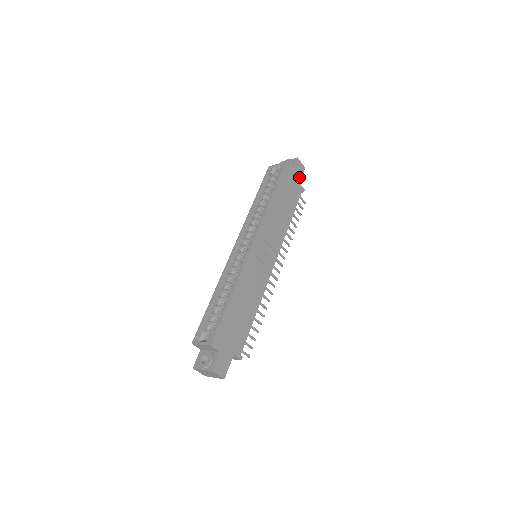
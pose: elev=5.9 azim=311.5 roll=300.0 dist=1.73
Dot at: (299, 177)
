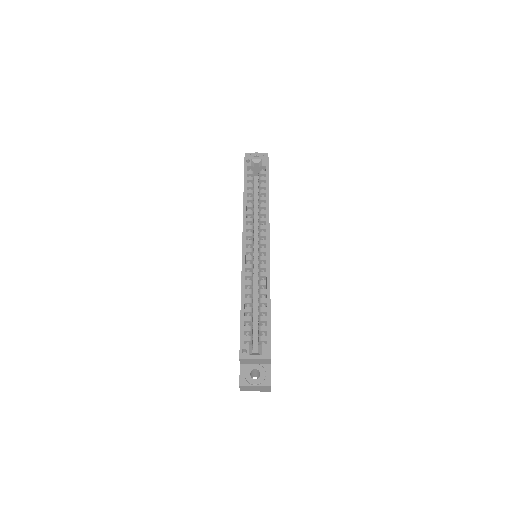
Dot at: occluded
